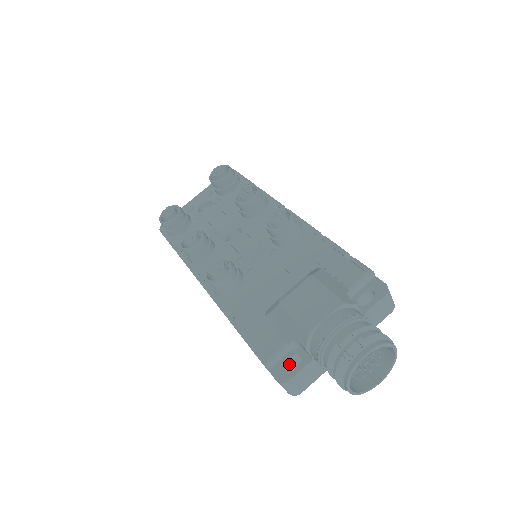
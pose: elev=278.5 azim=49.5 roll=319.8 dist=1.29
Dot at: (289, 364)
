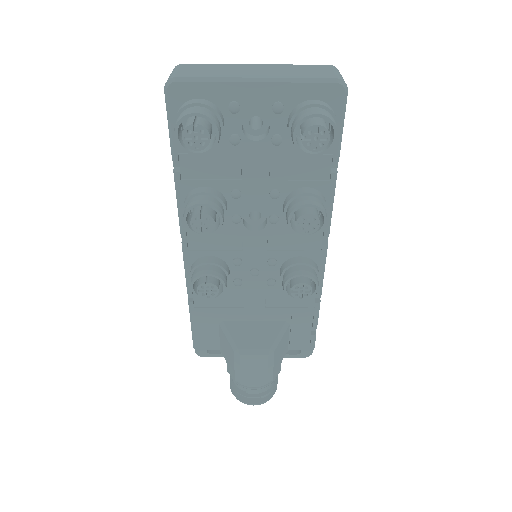
Dot at: occluded
